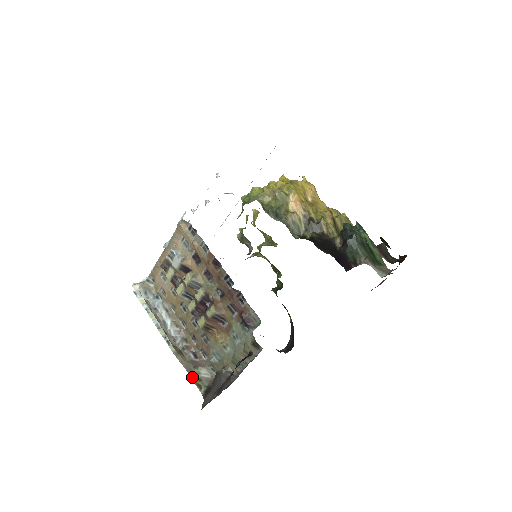
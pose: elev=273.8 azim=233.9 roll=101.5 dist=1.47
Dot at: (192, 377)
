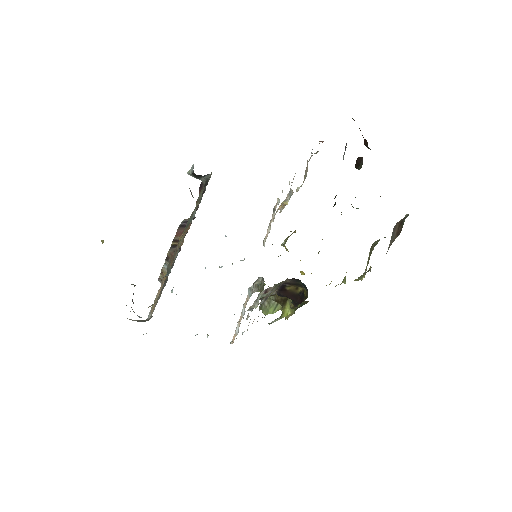
Dot at: occluded
